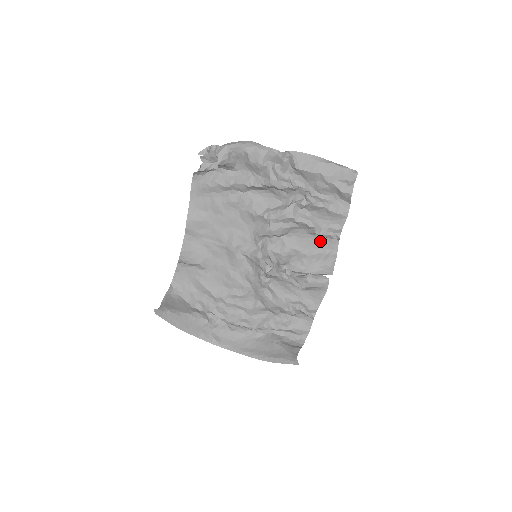
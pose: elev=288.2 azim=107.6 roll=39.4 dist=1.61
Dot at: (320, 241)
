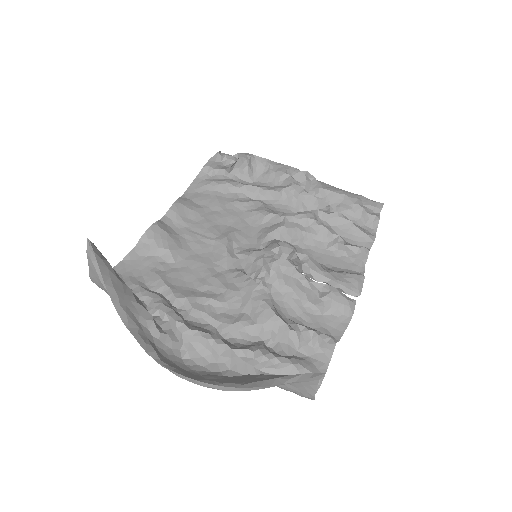
Dot at: (341, 260)
